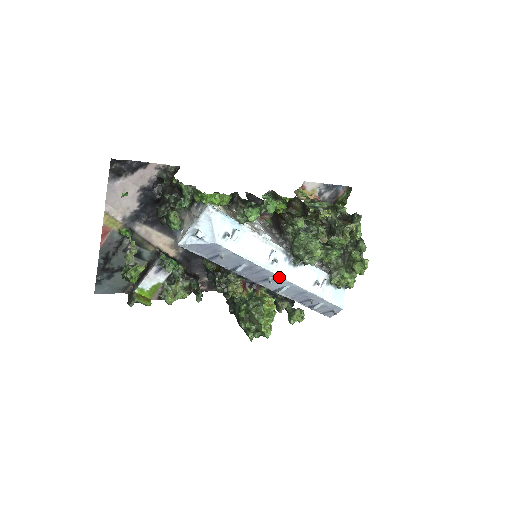
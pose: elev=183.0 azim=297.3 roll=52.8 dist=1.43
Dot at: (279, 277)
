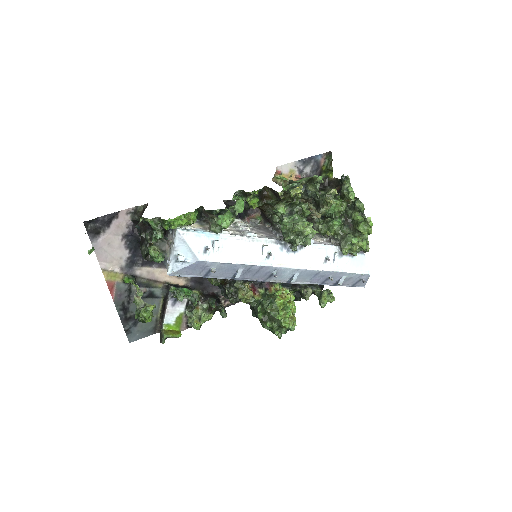
Dot at: (282, 268)
